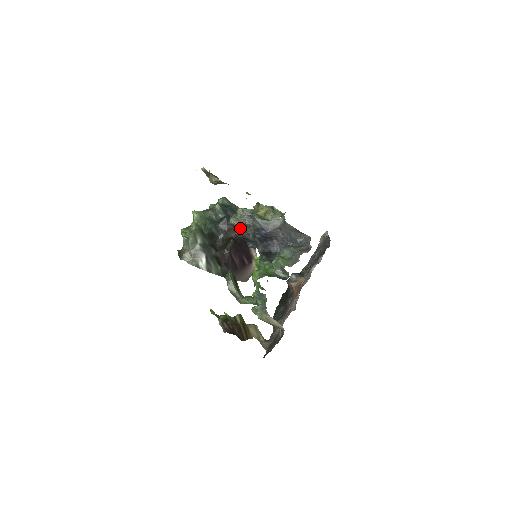
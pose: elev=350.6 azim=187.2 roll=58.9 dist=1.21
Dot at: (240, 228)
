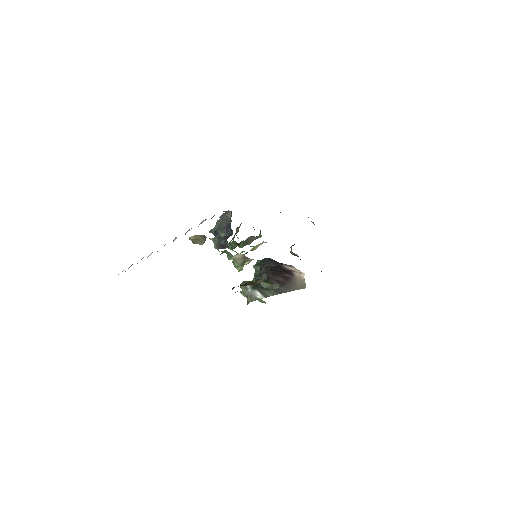
Dot at: (216, 245)
